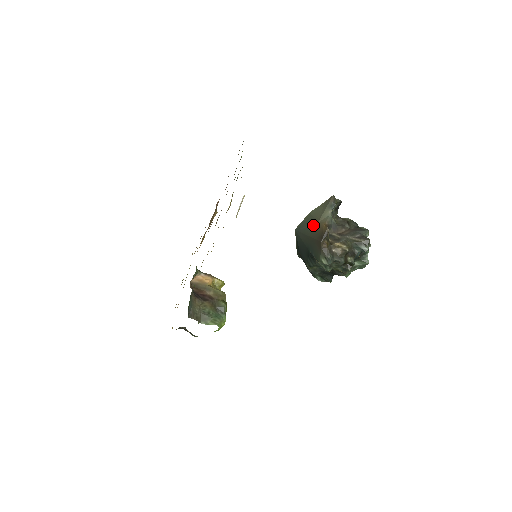
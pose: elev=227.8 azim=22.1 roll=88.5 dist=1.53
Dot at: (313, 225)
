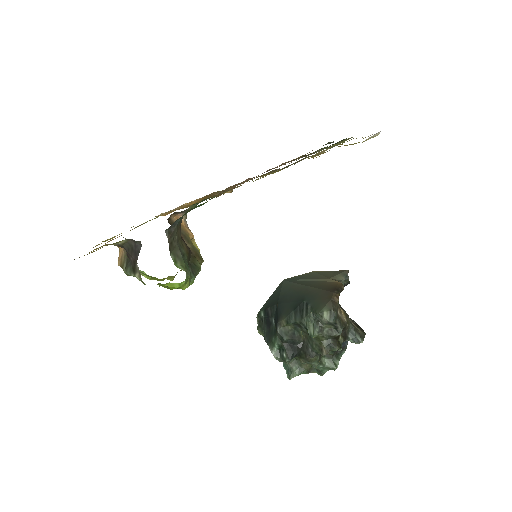
Dot at: (320, 279)
